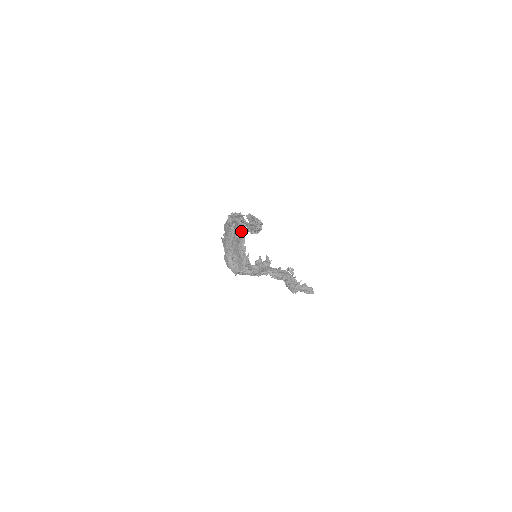
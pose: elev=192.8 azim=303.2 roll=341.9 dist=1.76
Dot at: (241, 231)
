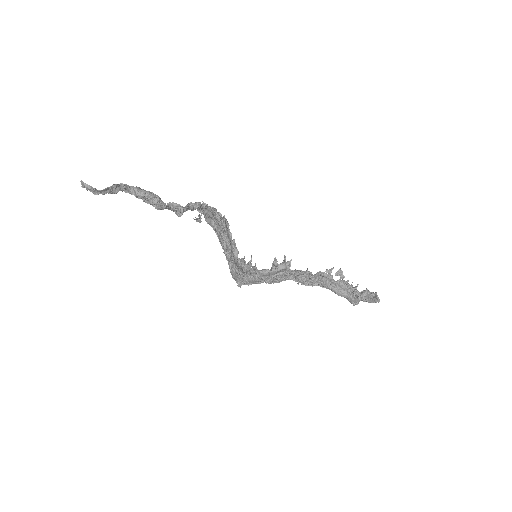
Dot at: (220, 226)
